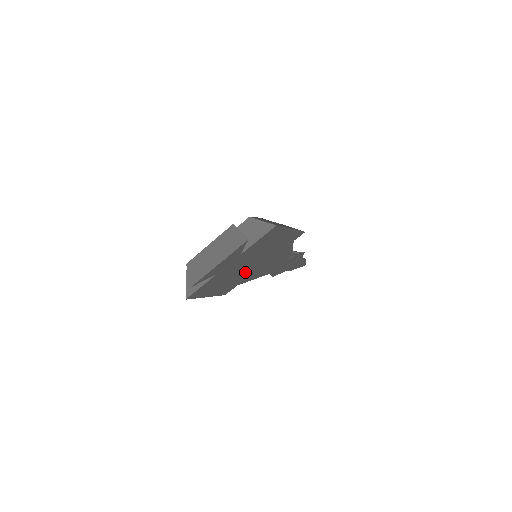
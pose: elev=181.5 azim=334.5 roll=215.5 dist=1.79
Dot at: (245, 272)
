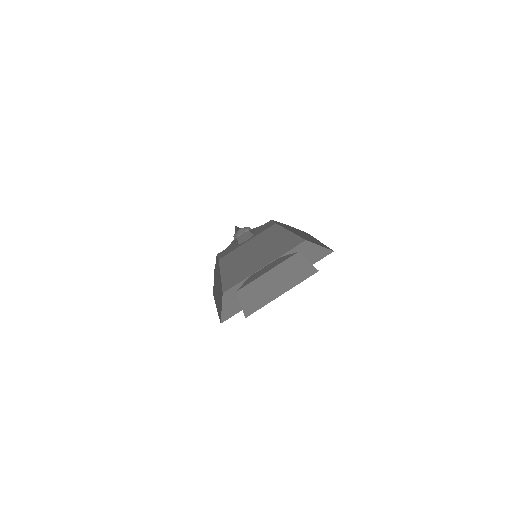
Dot at: occluded
